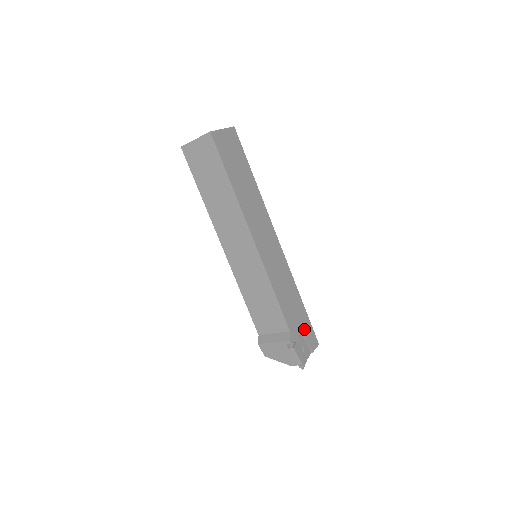
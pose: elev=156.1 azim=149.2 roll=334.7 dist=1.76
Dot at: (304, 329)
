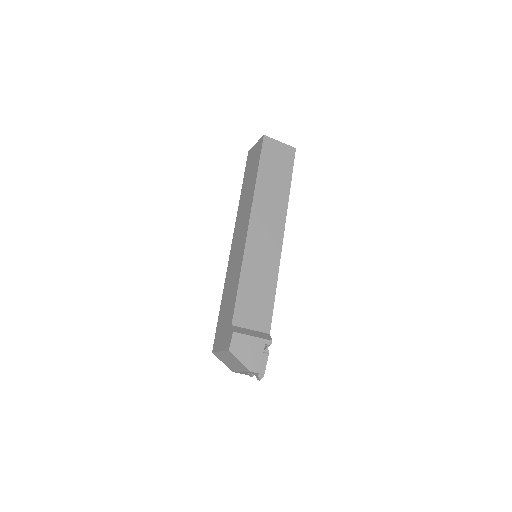
Dot at: occluded
